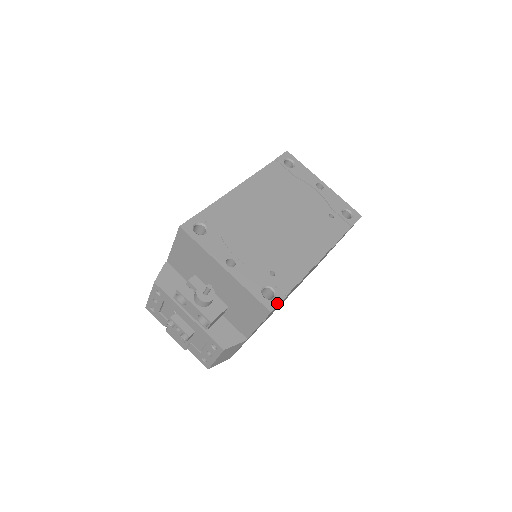
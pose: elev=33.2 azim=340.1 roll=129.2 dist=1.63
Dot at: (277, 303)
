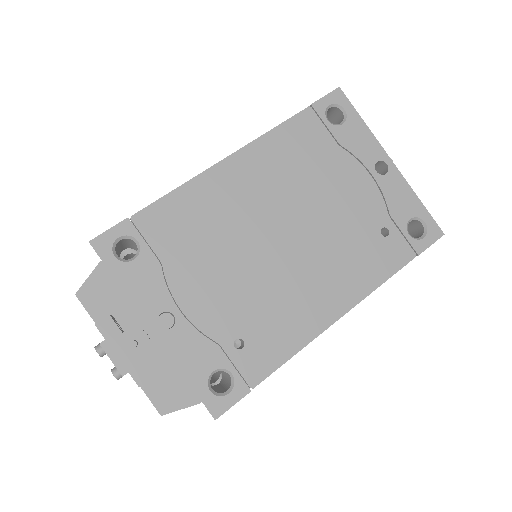
Dot at: (231, 403)
